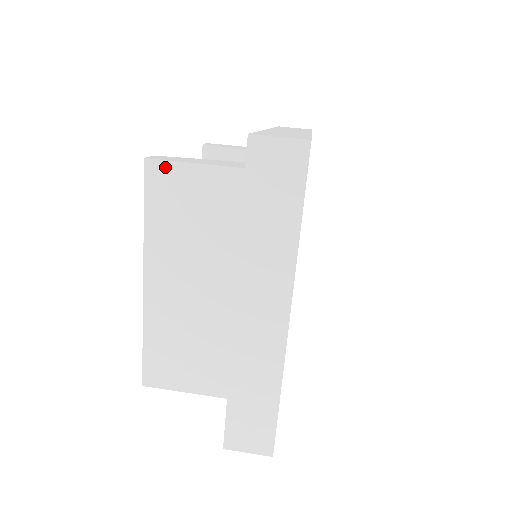
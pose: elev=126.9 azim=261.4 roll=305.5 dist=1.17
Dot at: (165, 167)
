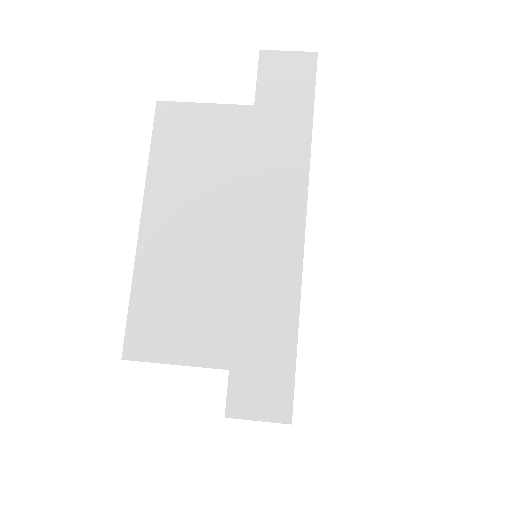
Dot at: (176, 108)
